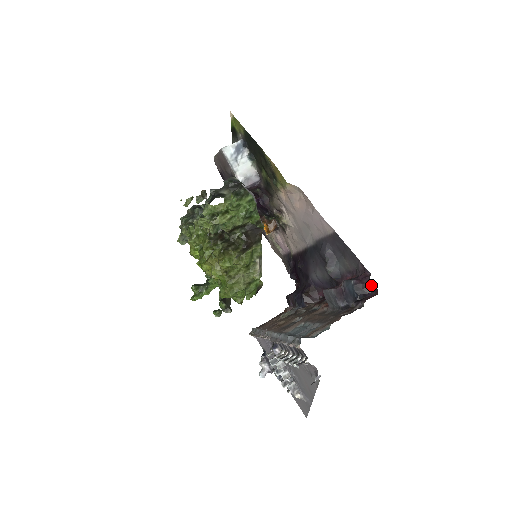
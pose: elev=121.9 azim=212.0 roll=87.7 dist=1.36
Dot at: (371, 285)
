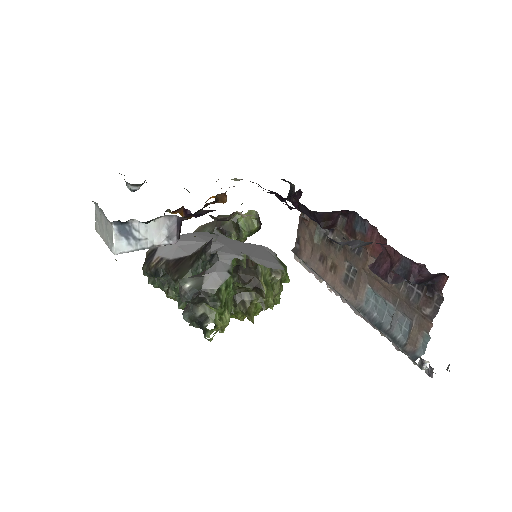
Dot at: (434, 274)
